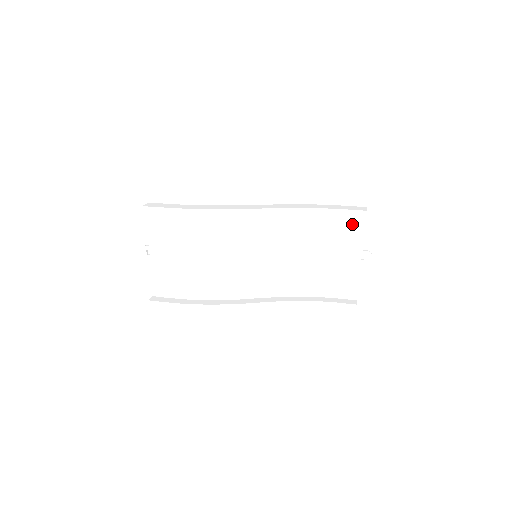
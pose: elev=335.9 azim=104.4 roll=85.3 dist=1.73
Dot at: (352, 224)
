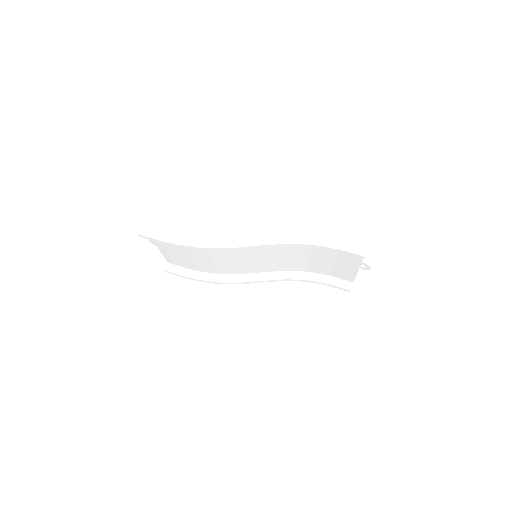
Dot at: occluded
